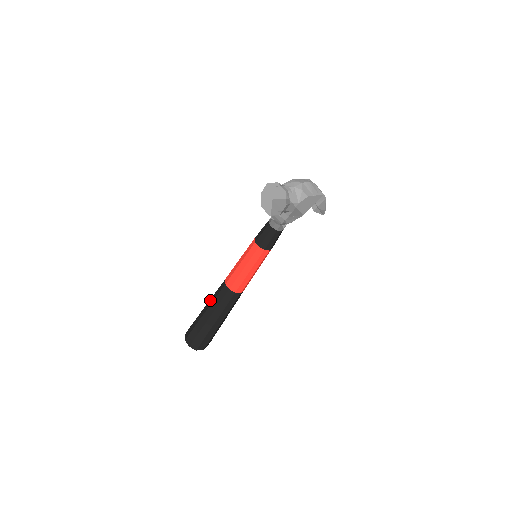
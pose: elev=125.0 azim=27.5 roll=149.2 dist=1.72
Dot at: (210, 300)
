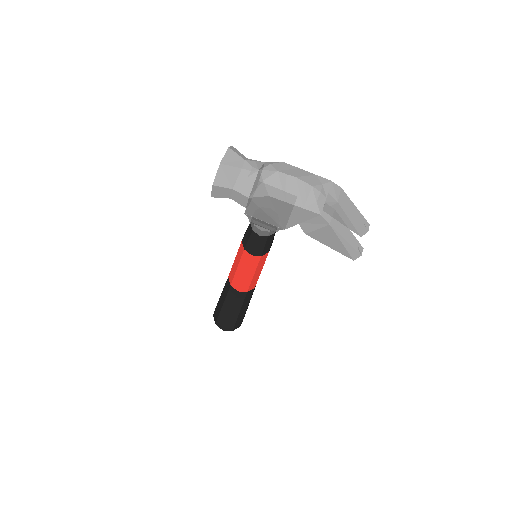
Dot at: occluded
